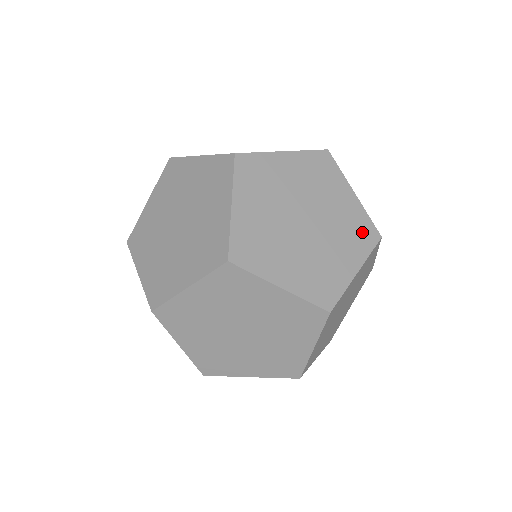
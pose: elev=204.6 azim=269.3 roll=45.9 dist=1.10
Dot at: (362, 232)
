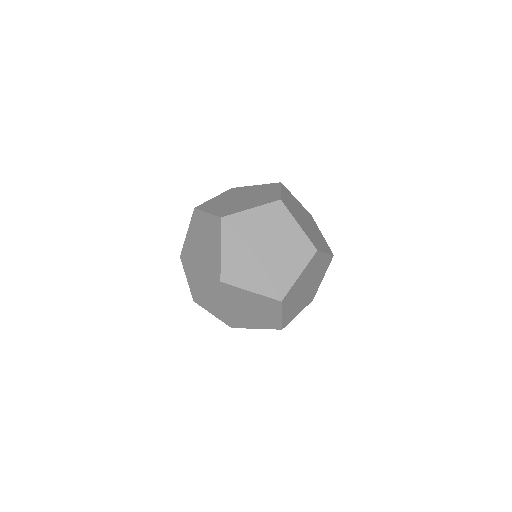
Dot at: (310, 217)
